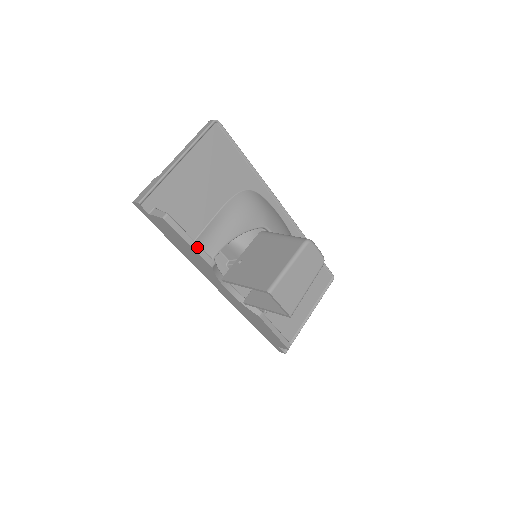
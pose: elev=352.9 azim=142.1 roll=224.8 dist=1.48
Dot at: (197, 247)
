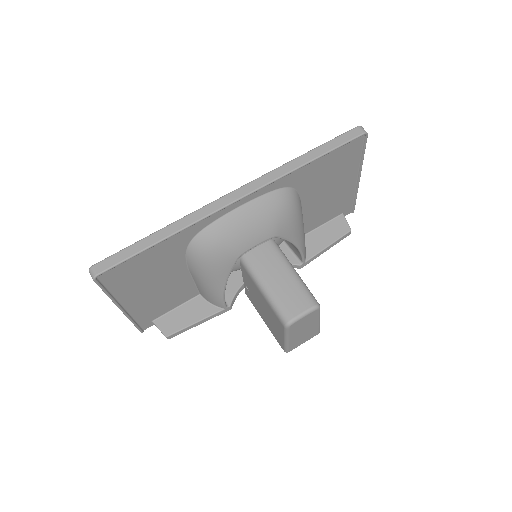
Dot at: (207, 319)
